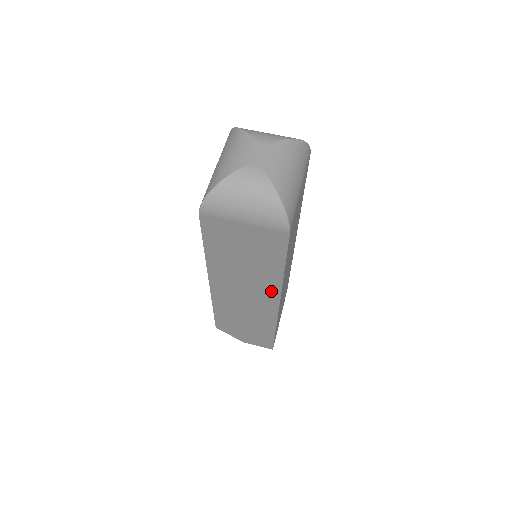
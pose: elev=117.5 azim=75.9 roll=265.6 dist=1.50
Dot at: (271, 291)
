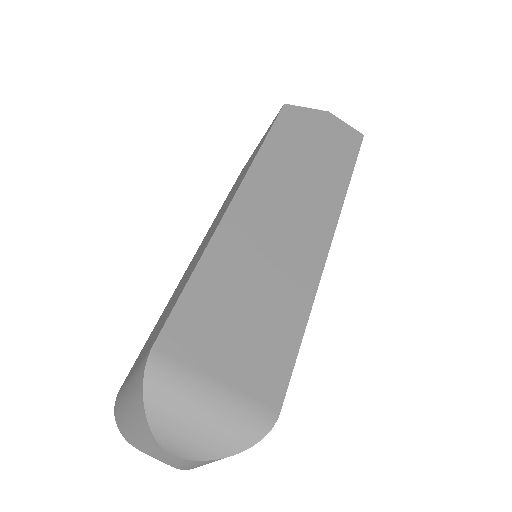
Dot at: occluded
